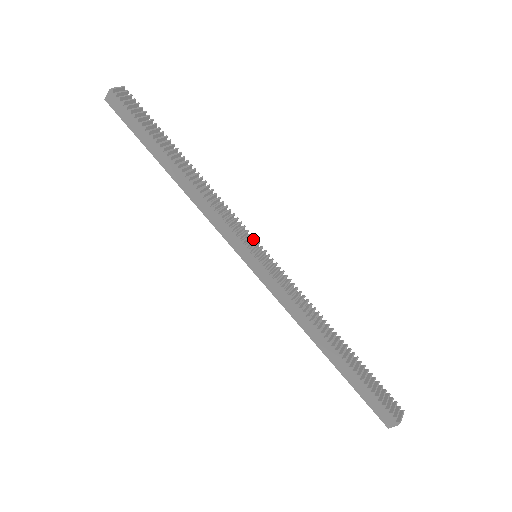
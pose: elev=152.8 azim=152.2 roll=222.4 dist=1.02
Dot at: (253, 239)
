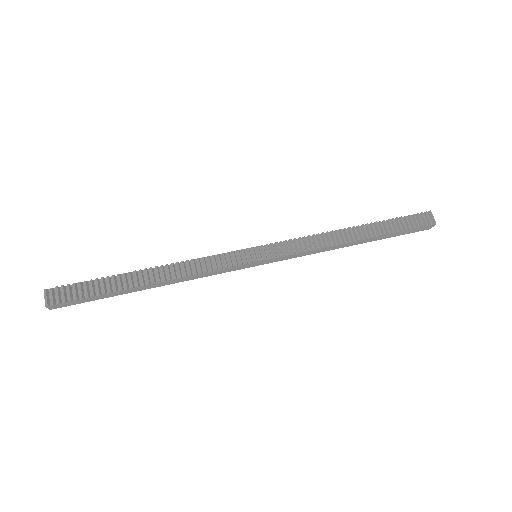
Dot at: (243, 253)
